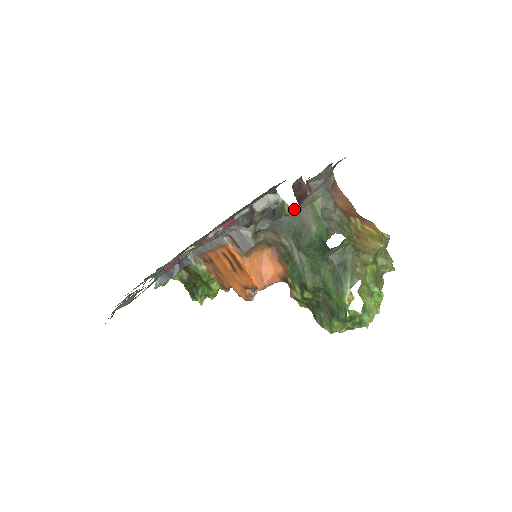
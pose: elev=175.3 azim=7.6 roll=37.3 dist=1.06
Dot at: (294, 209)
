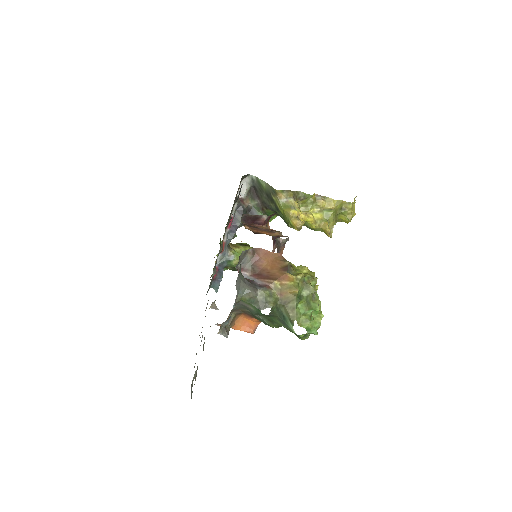
Dot at: (236, 303)
